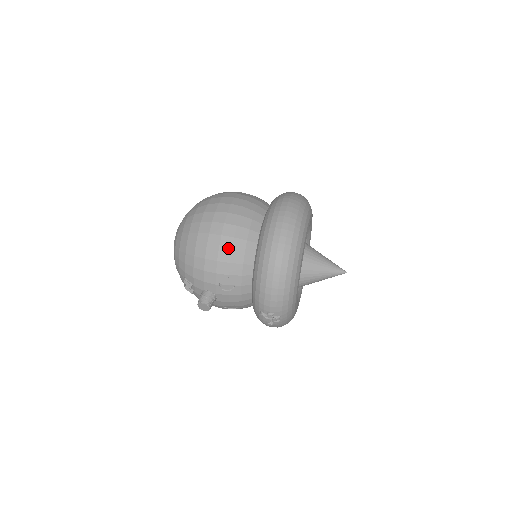
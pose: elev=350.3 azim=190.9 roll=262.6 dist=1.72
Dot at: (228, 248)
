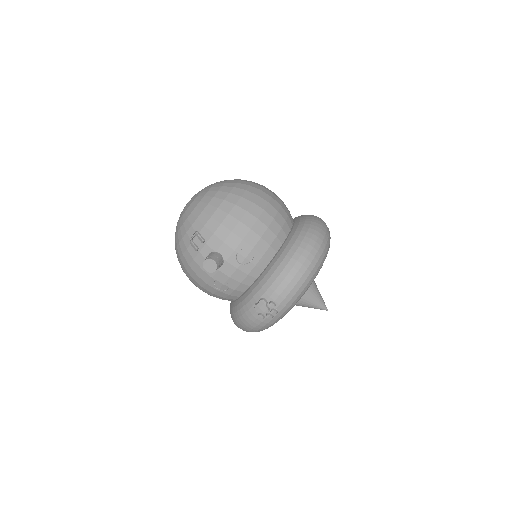
Dot at: (266, 224)
